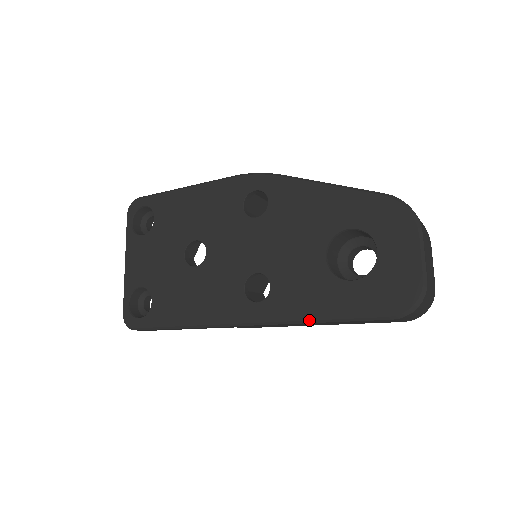
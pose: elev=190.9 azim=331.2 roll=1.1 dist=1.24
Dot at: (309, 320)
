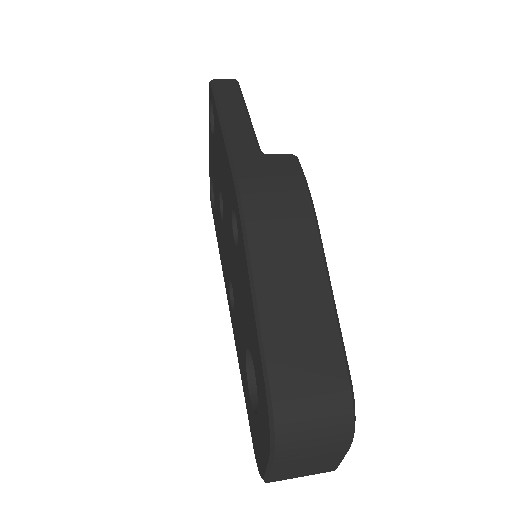
Dot at: (239, 367)
